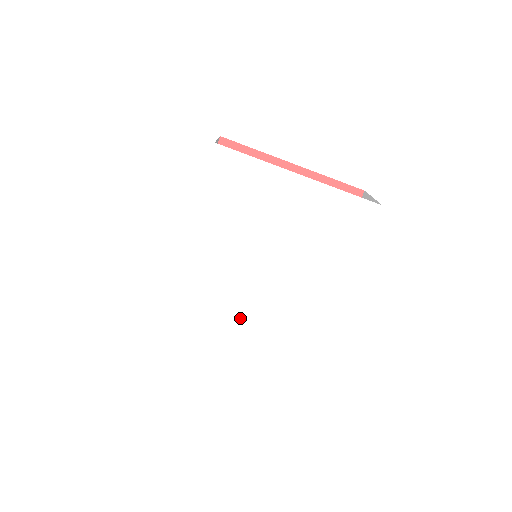
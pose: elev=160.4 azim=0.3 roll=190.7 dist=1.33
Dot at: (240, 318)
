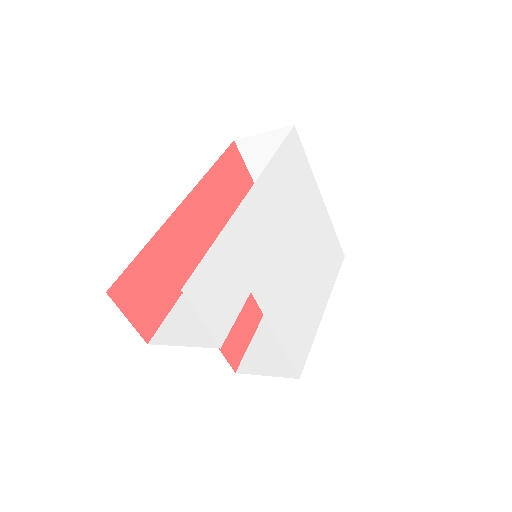
Dot at: (268, 302)
